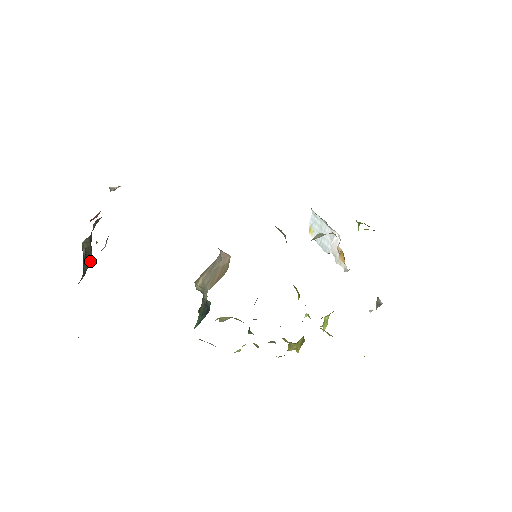
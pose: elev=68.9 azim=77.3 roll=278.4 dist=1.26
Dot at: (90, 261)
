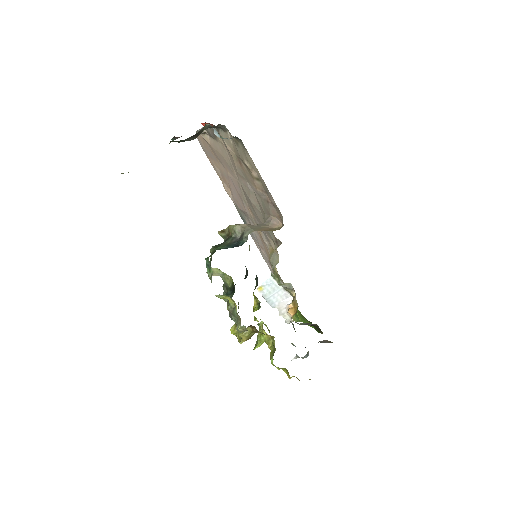
Dot at: (190, 140)
